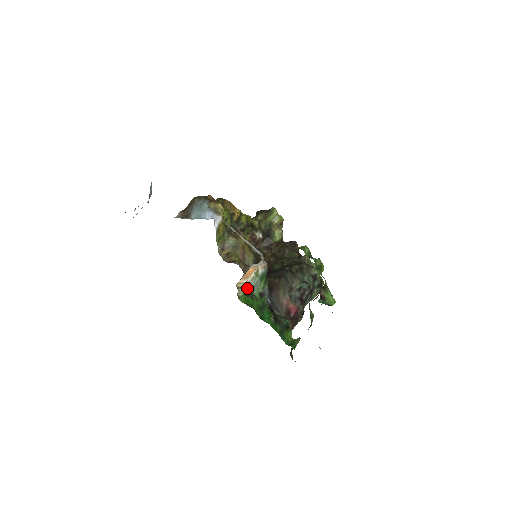
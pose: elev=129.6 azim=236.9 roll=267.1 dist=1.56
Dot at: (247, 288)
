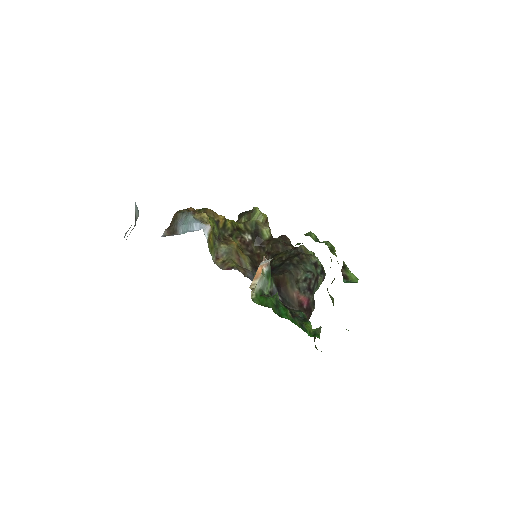
Dot at: (257, 289)
